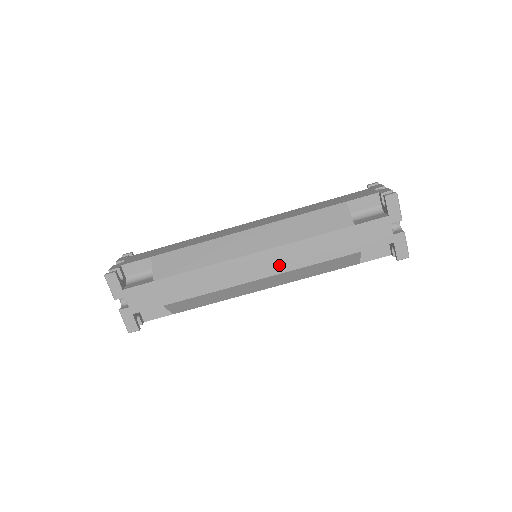
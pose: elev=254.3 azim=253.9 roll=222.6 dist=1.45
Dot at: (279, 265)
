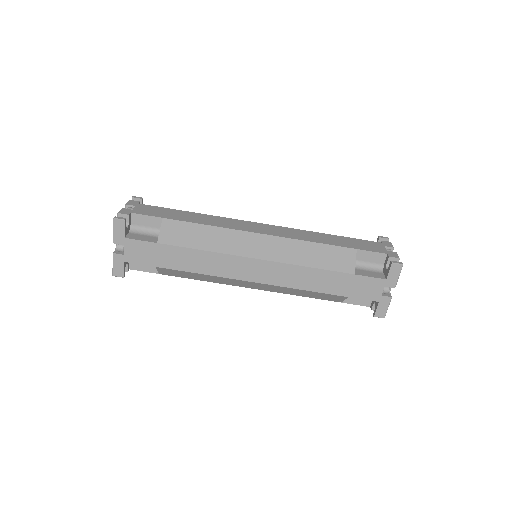
Dot at: (275, 278)
